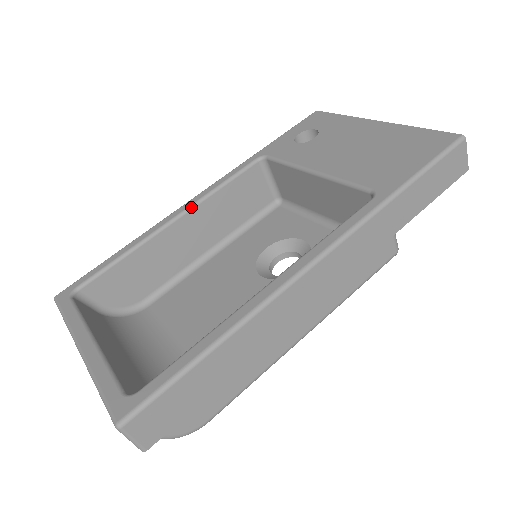
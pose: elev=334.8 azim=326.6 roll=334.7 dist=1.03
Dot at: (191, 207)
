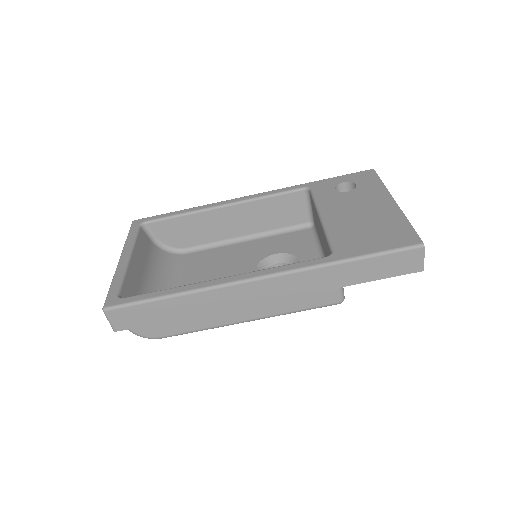
Dot at: (240, 202)
